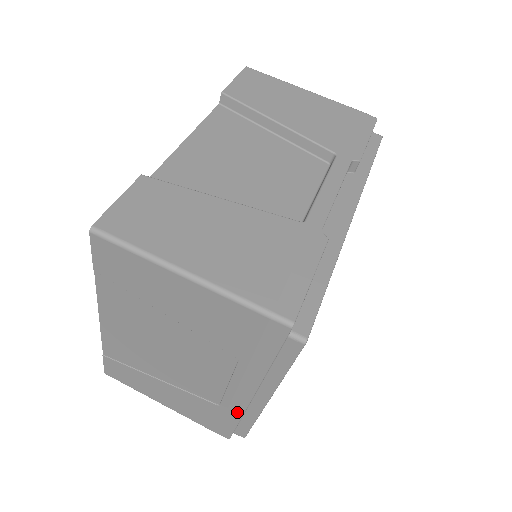
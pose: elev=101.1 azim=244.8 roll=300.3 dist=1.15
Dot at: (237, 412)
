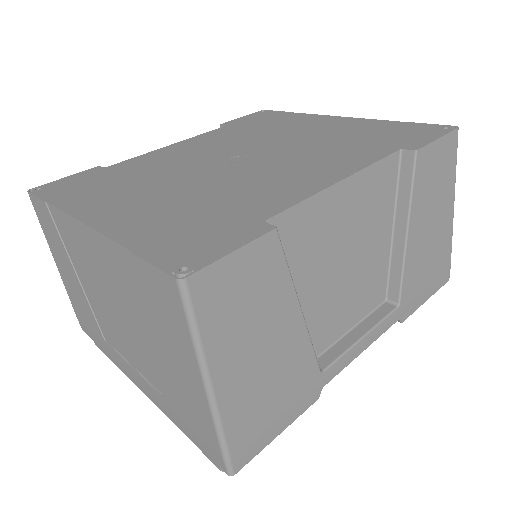
Dot at: (113, 358)
